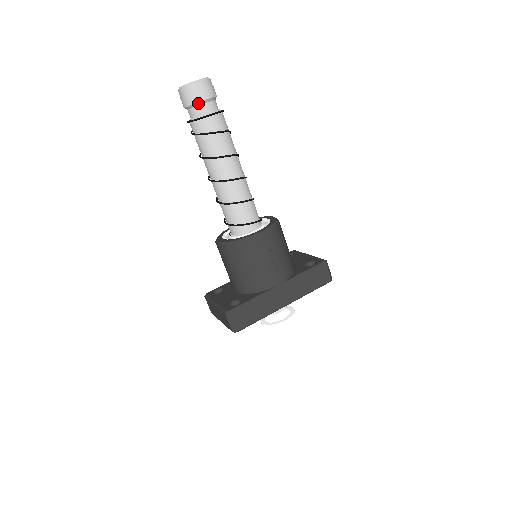
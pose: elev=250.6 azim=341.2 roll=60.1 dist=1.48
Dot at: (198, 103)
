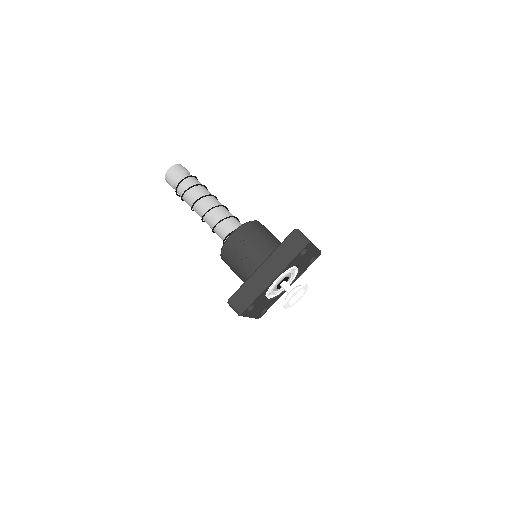
Dot at: (173, 181)
